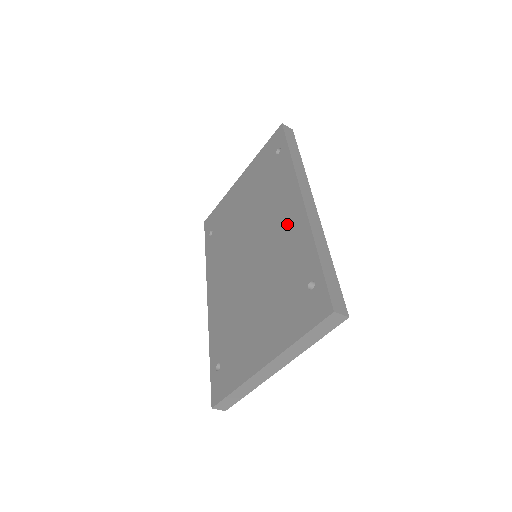
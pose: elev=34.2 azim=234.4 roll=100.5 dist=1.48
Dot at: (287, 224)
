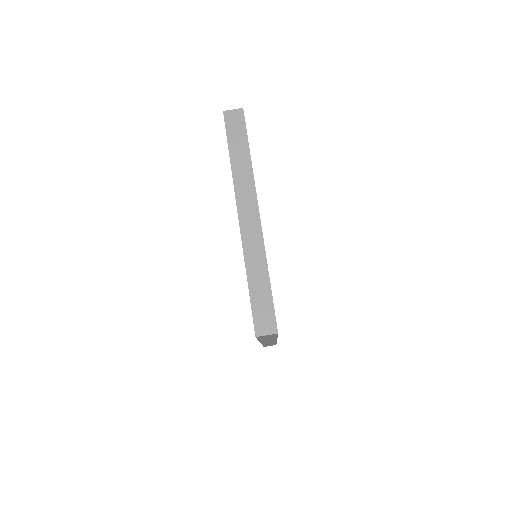
Dot at: occluded
